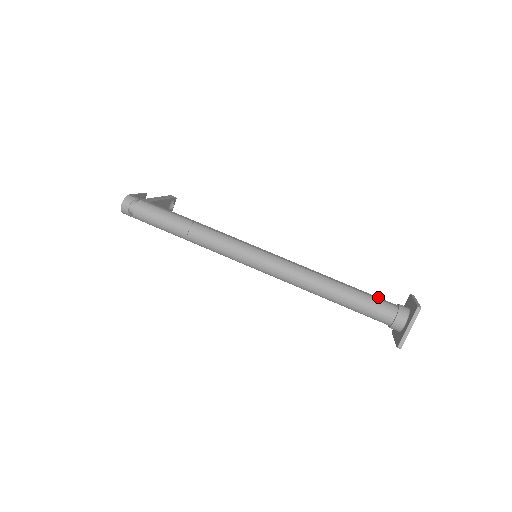
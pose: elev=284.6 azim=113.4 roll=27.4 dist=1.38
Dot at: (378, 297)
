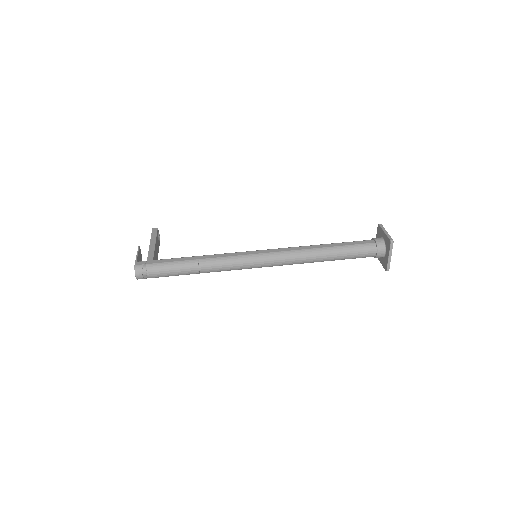
Dot at: (358, 241)
